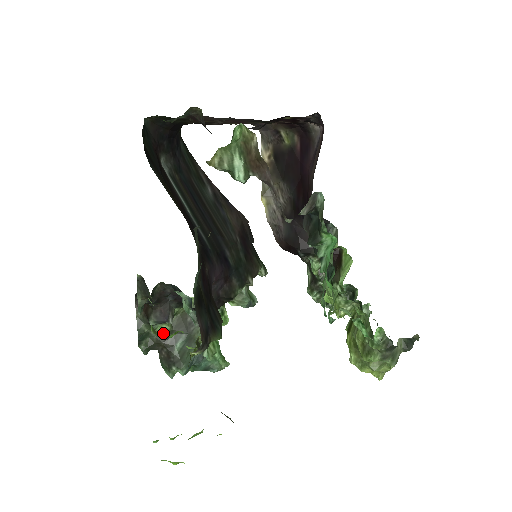
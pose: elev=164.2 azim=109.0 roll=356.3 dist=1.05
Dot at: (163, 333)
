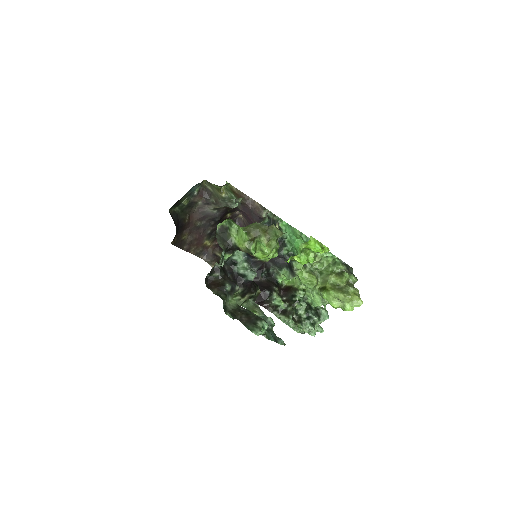
Dot at: (234, 307)
